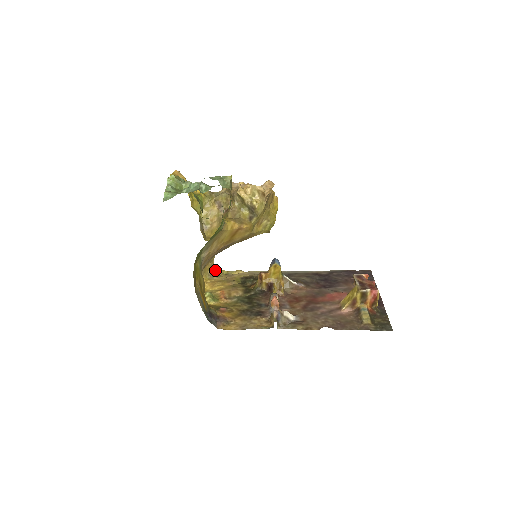
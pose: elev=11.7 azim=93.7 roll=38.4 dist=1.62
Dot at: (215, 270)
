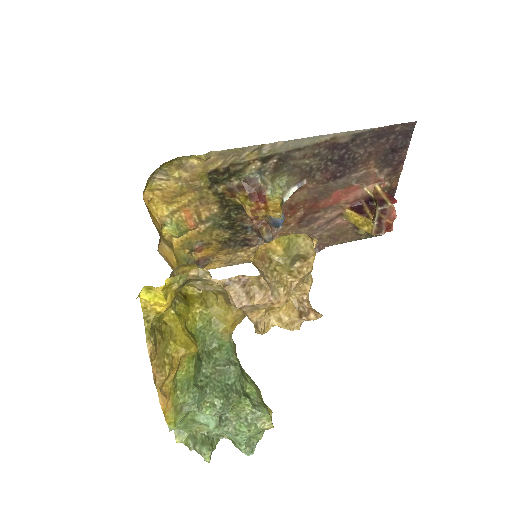
Dot at: occluded
